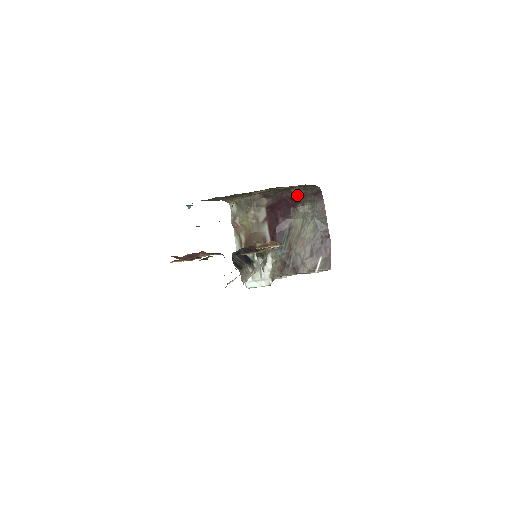
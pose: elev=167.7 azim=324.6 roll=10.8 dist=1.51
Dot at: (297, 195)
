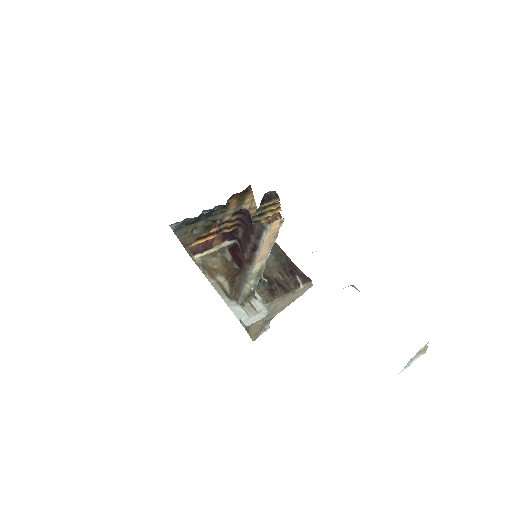
Dot at: occluded
